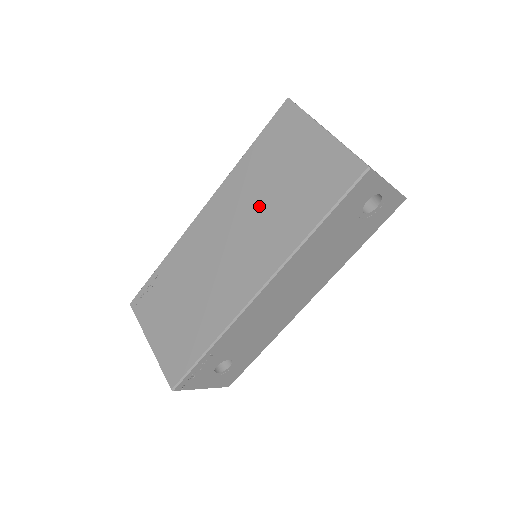
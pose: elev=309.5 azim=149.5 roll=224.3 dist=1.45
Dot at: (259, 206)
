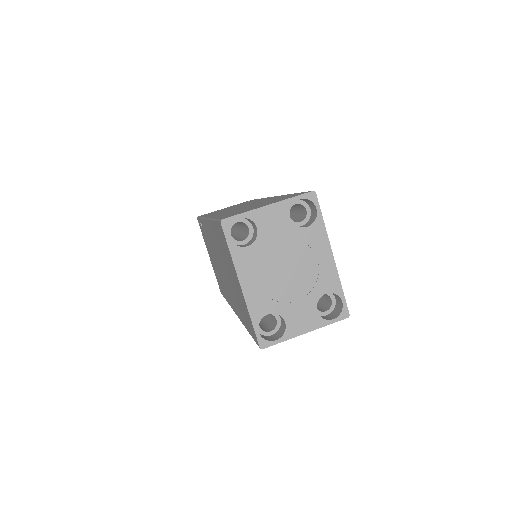
Dot at: (226, 271)
